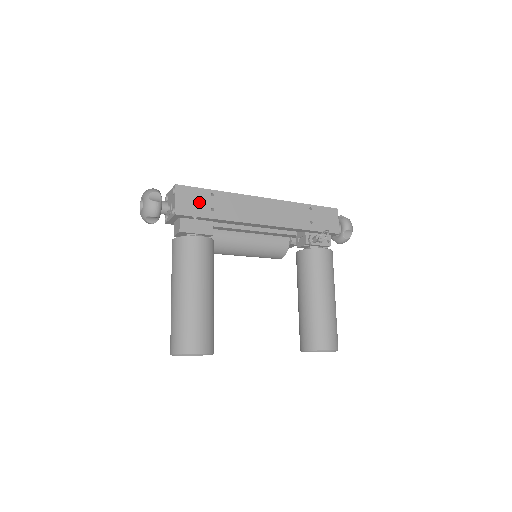
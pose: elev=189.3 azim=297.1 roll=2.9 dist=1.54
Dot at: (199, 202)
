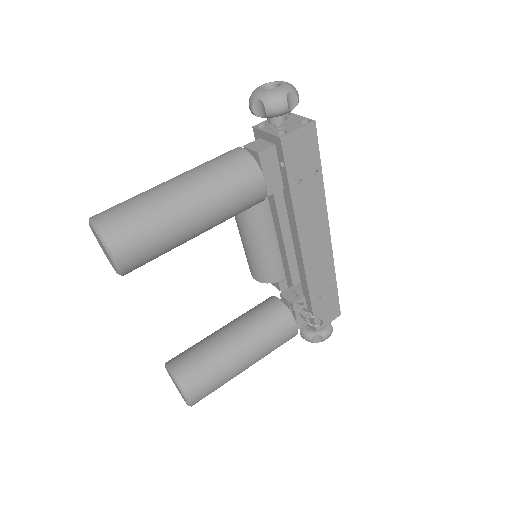
Dot at: (303, 161)
